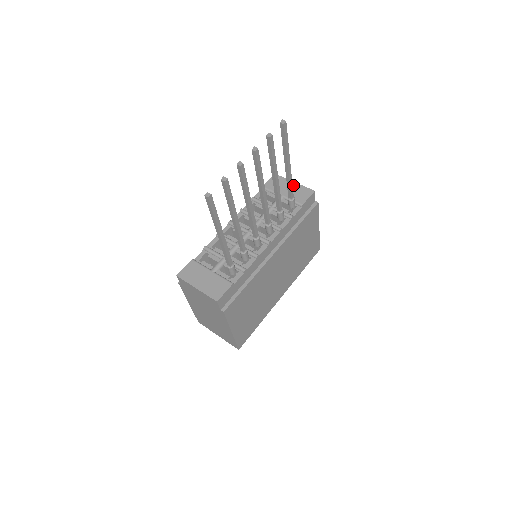
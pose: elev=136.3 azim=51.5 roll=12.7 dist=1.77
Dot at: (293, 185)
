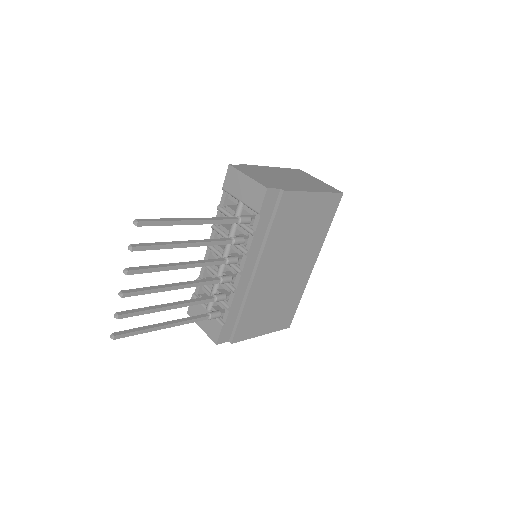
Dot at: (247, 182)
